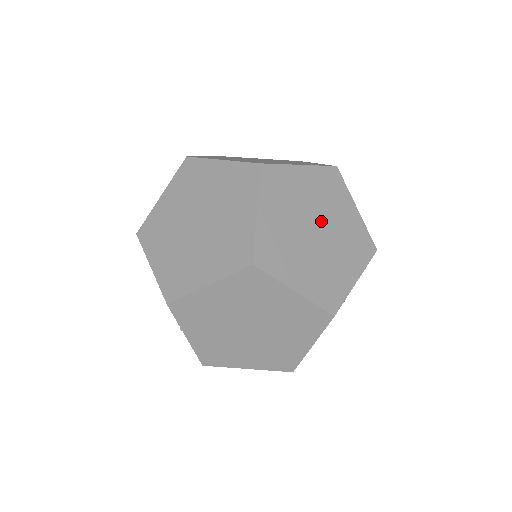
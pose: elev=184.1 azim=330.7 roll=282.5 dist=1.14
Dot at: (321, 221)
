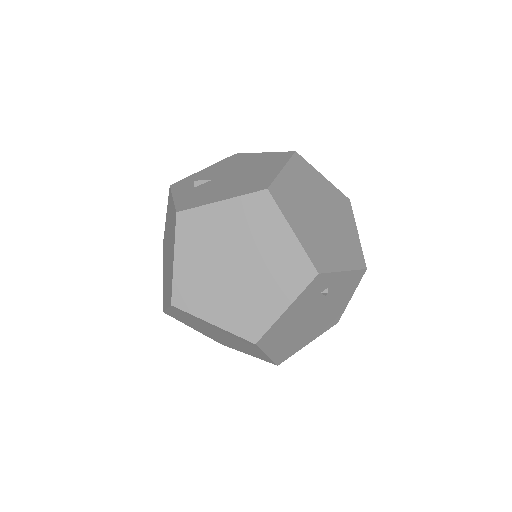
Dot at: (224, 337)
